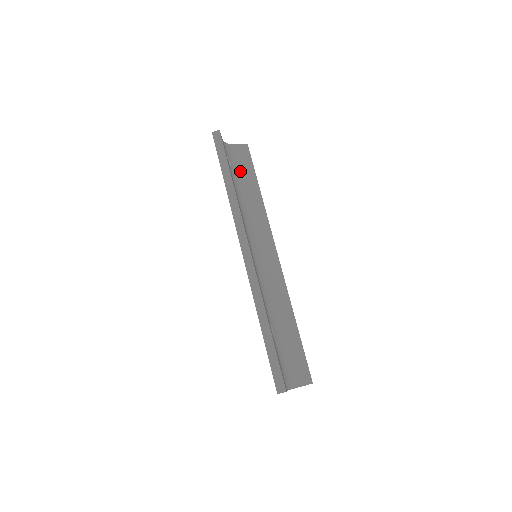
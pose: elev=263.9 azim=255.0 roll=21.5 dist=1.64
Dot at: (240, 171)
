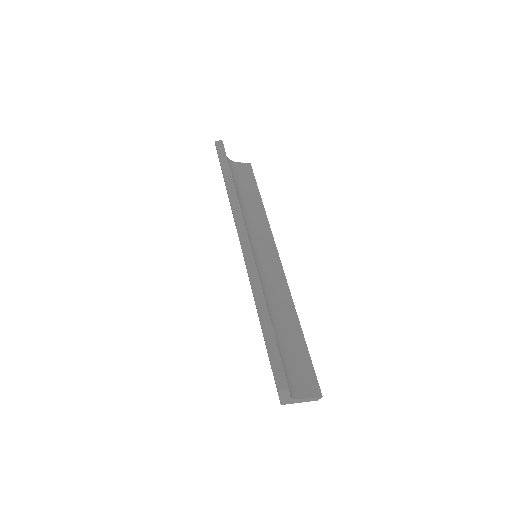
Dot at: (242, 184)
